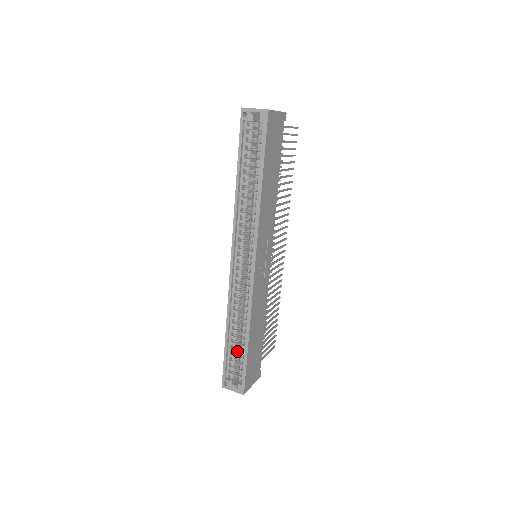
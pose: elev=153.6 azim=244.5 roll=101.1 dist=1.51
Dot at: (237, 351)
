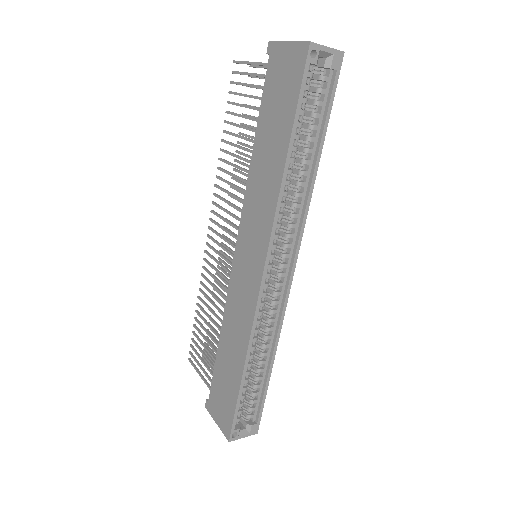
Dot at: occluded
